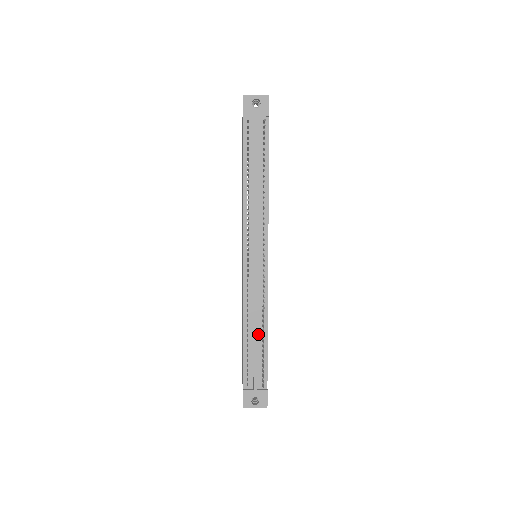
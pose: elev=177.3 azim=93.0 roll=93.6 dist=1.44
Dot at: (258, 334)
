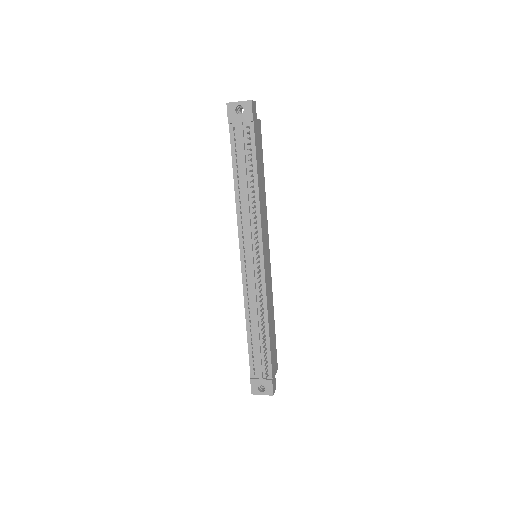
Dot at: (260, 329)
